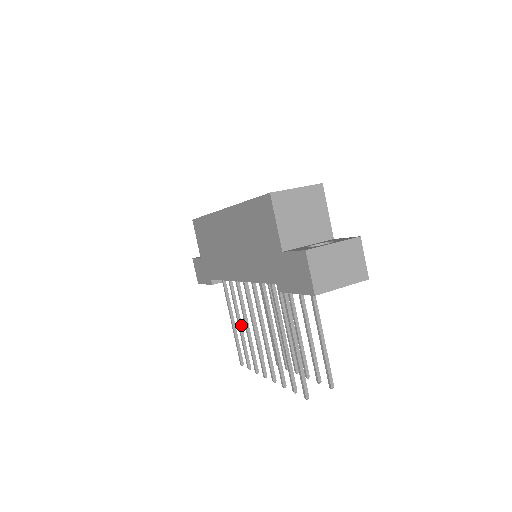
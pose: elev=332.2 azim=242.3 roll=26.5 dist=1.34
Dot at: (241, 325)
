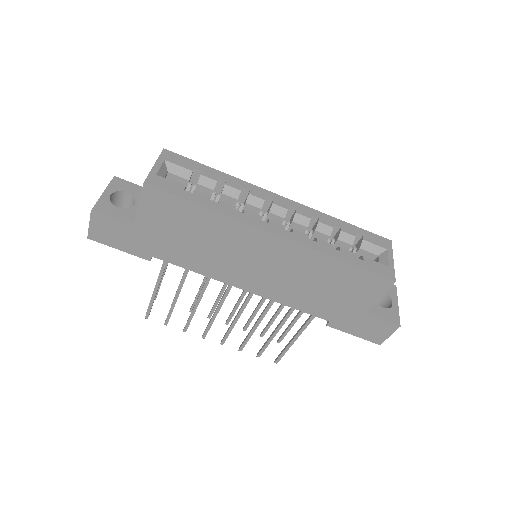
Dot at: (178, 296)
